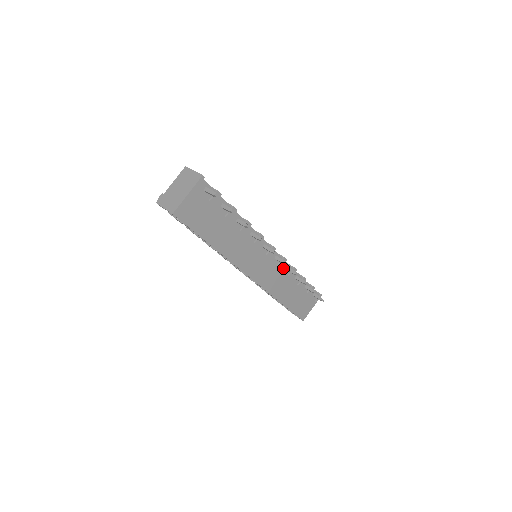
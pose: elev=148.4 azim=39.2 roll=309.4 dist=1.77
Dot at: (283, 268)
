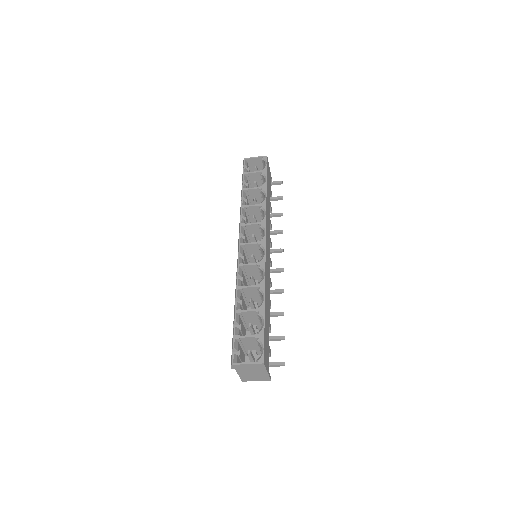
Dot at: occluded
